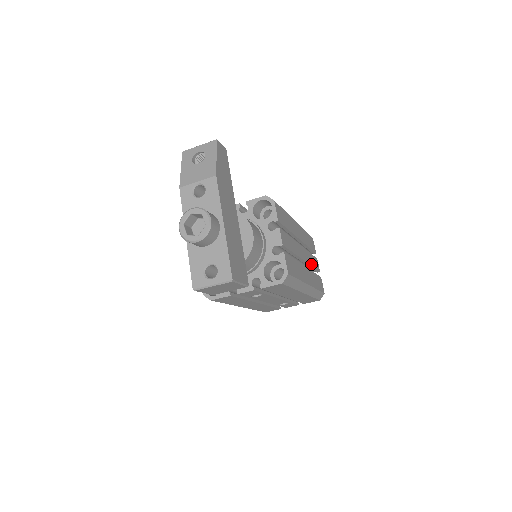
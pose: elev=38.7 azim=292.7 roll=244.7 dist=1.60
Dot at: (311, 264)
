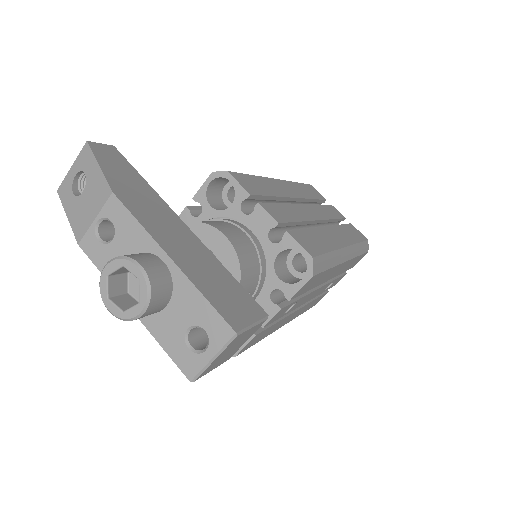
Dot at: (330, 217)
